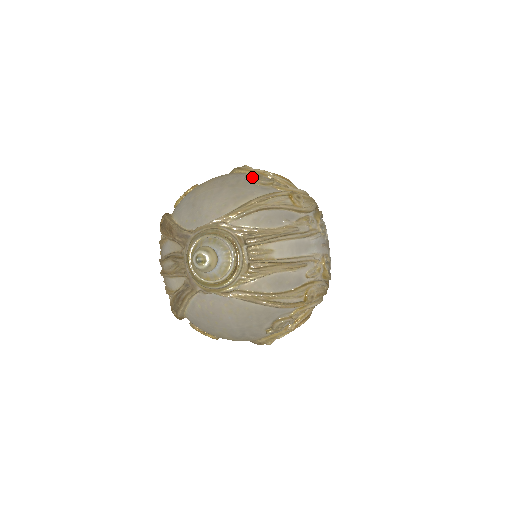
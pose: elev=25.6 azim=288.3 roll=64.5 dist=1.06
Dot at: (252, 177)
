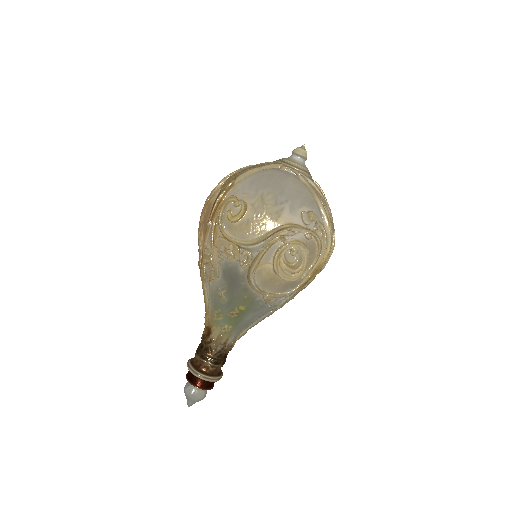
Dot at: occluded
